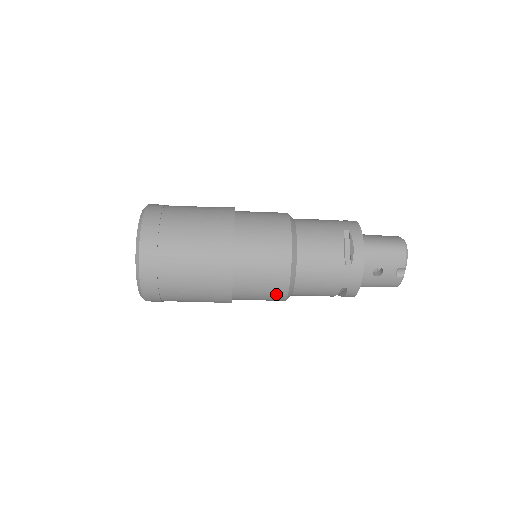
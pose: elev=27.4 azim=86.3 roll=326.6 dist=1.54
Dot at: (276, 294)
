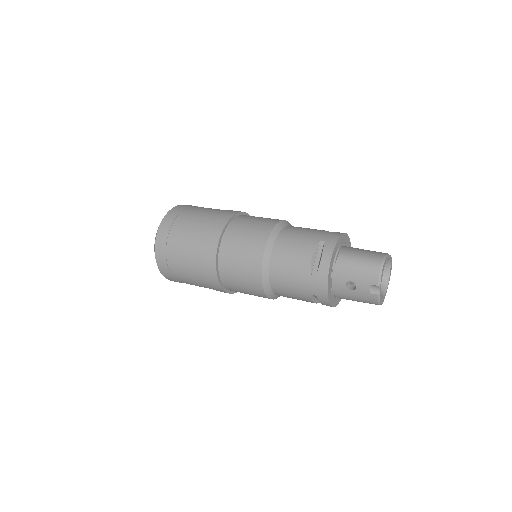
Dot at: (256, 291)
